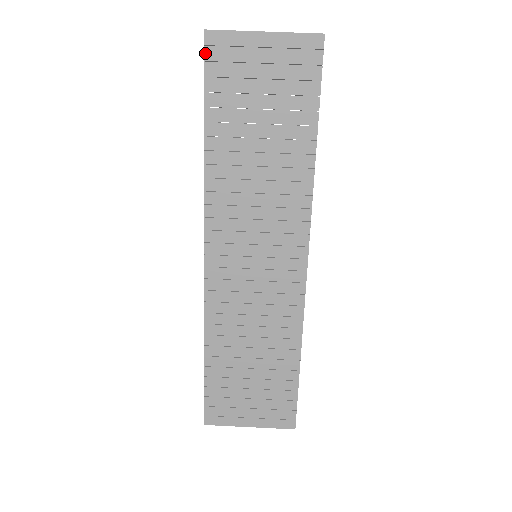
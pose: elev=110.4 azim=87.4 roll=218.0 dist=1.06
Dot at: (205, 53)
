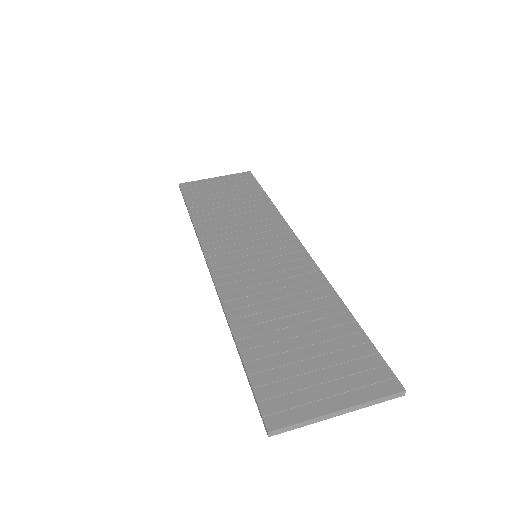
Dot at: (181, 189)
